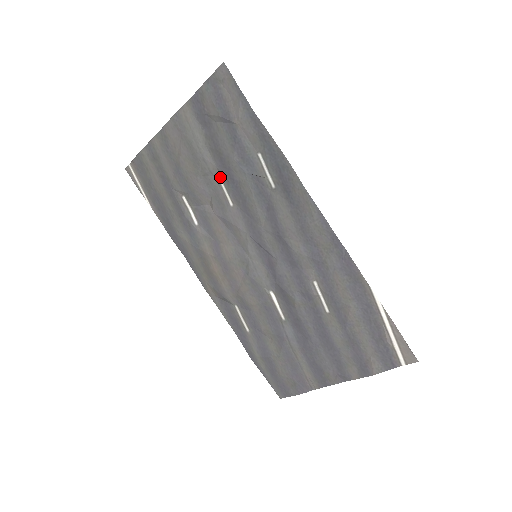
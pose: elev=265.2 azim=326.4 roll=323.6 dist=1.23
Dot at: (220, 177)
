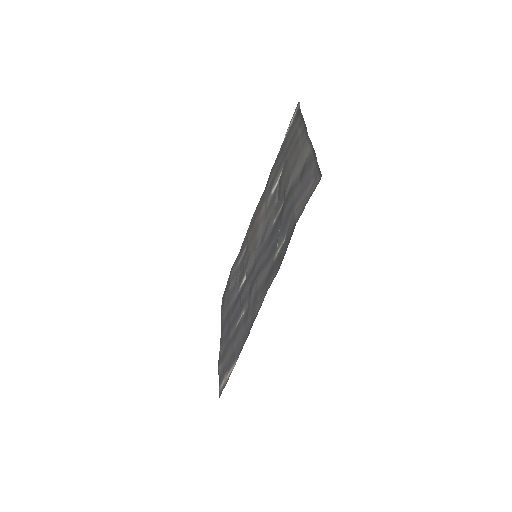
Dot at: occluded
